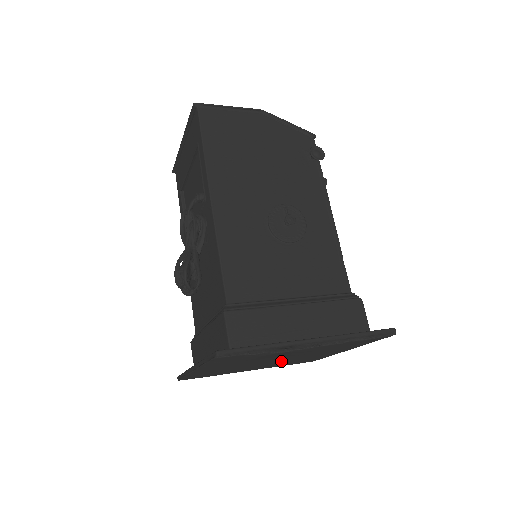
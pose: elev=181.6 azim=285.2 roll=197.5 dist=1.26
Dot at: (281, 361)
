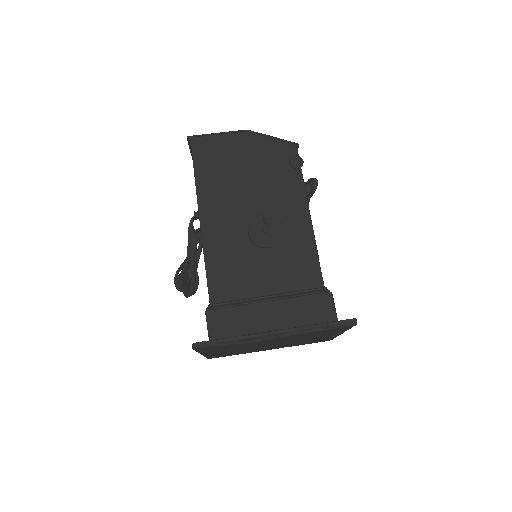
Dot at: (282, 344)
